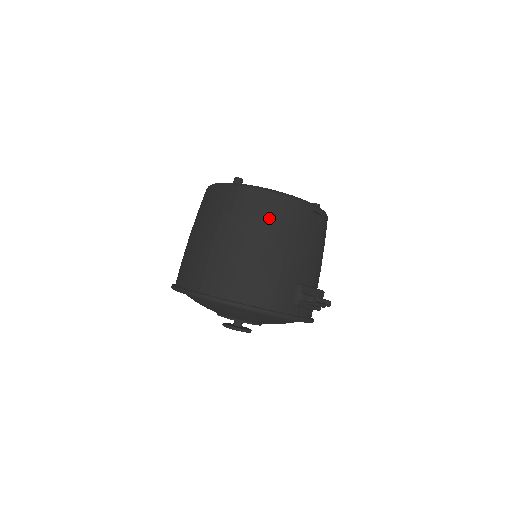
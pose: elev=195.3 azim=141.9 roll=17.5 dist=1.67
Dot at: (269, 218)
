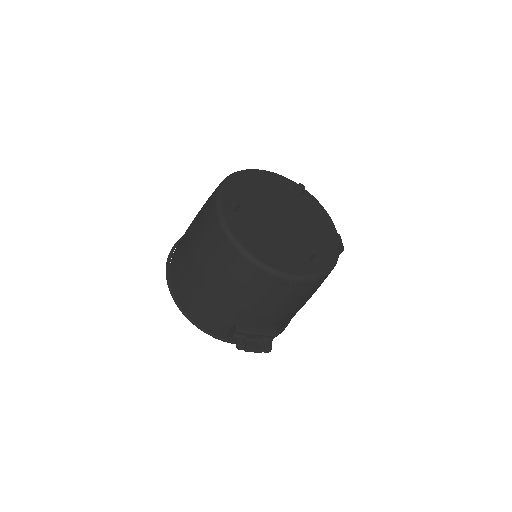
Dot at: (226, 269)
